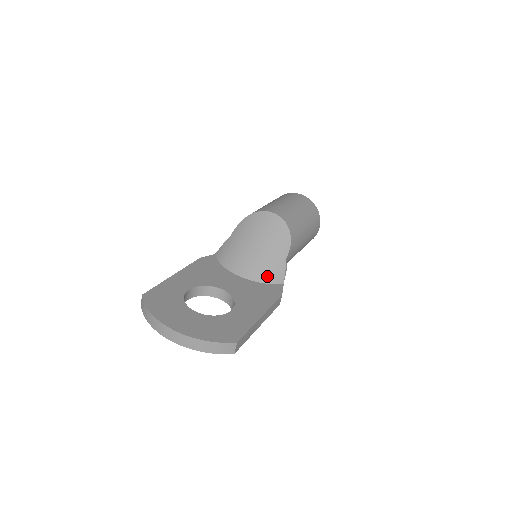
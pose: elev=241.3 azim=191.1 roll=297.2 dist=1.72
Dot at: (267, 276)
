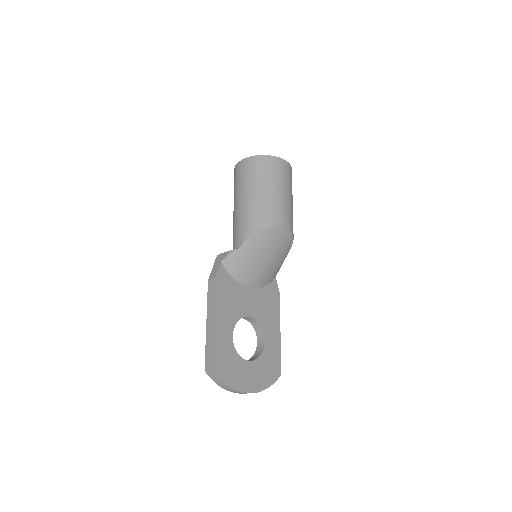
Dot at: (269, 280)
